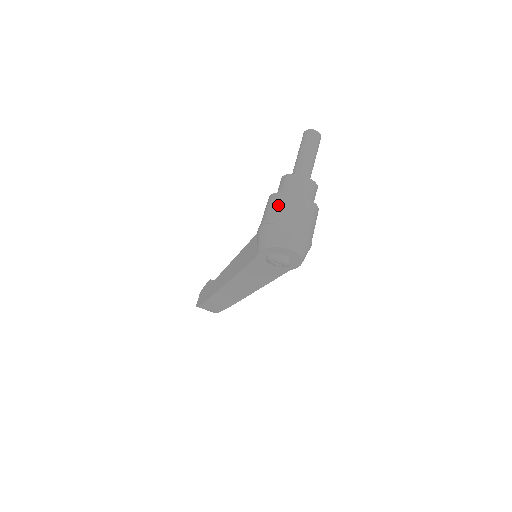
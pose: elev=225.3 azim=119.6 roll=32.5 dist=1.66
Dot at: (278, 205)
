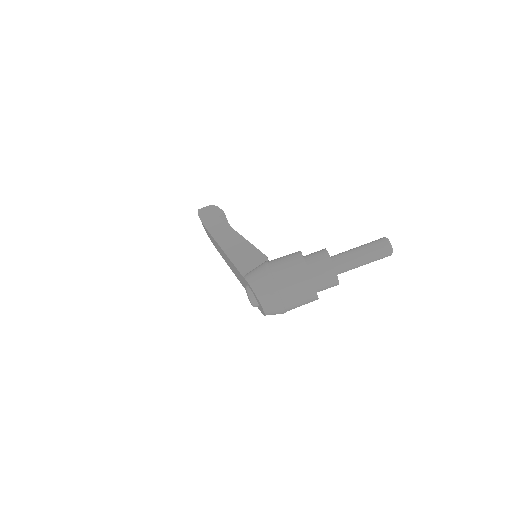
Dot at: (293, 272)
